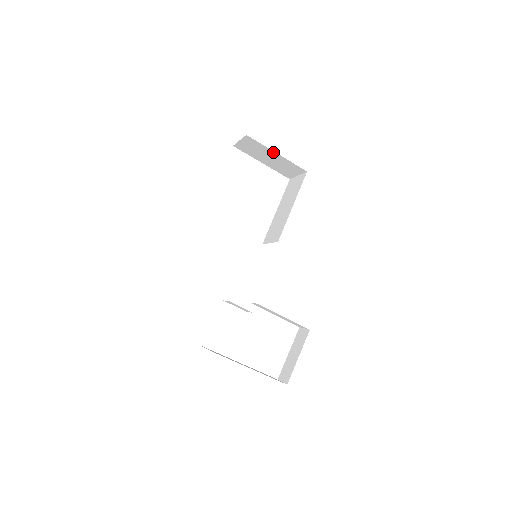
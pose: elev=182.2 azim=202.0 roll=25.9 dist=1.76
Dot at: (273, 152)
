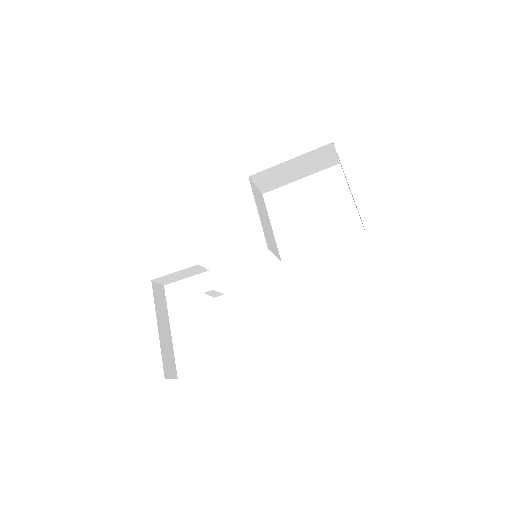
Dot at: occluded
